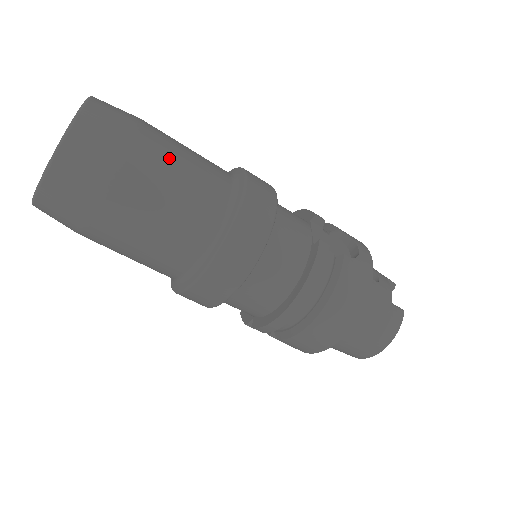
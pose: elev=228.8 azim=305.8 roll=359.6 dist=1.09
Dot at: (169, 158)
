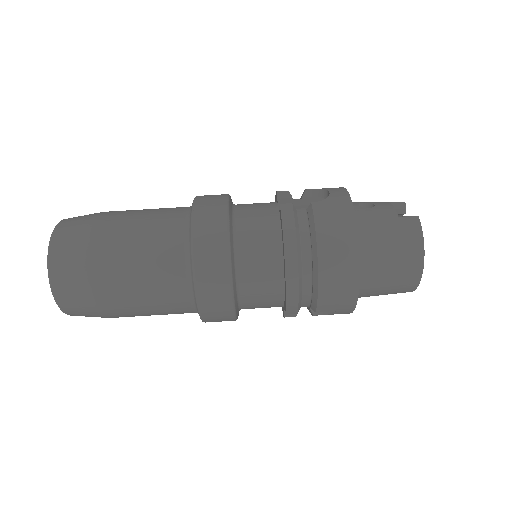
Dot at: (126, 221)
